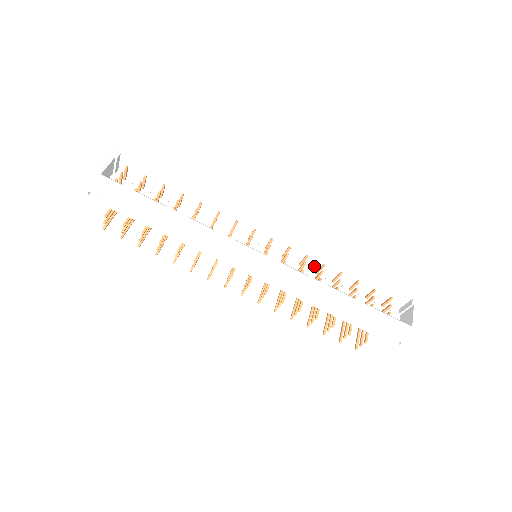
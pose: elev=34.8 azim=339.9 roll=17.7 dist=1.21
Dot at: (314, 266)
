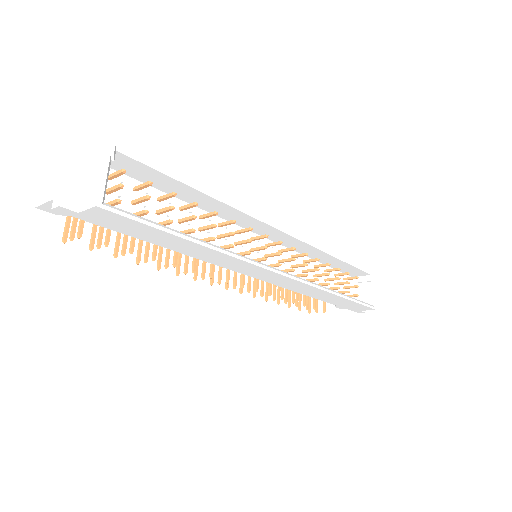
Dot at: (301, 253)
